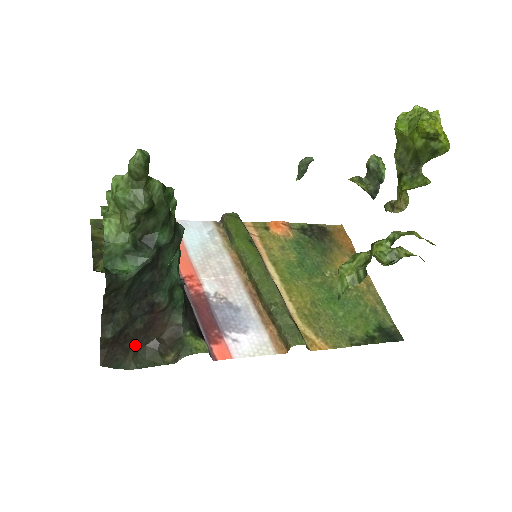
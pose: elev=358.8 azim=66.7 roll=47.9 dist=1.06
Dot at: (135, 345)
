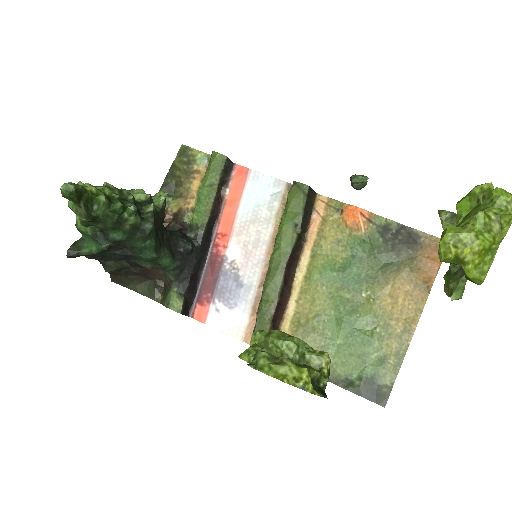
Dot at: (139, 278)
